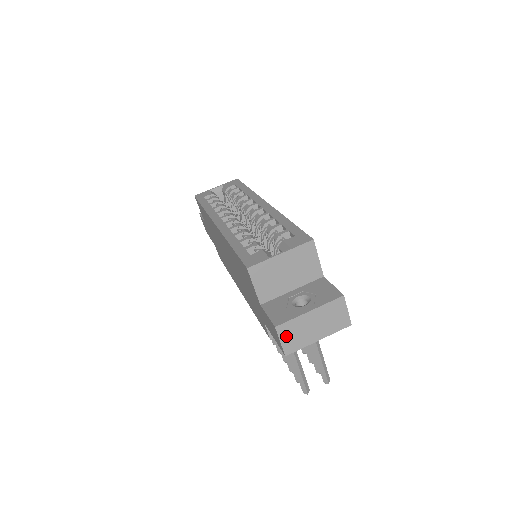
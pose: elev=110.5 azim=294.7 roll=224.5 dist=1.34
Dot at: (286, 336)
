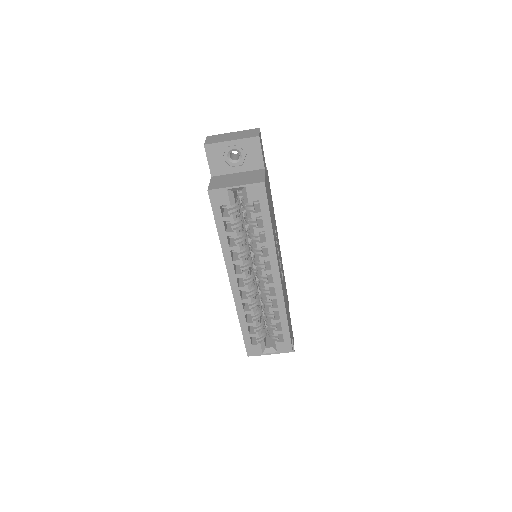
Dot at: occluded
